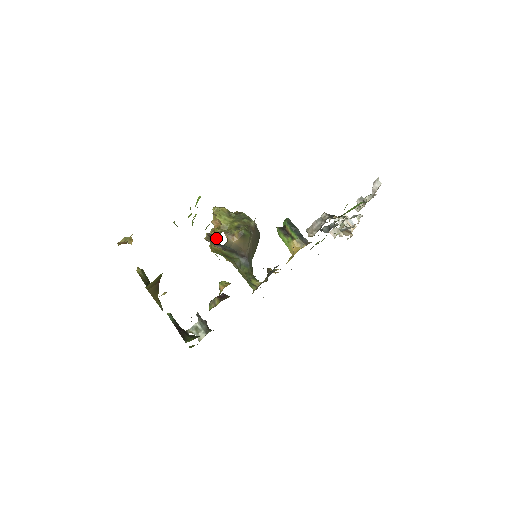
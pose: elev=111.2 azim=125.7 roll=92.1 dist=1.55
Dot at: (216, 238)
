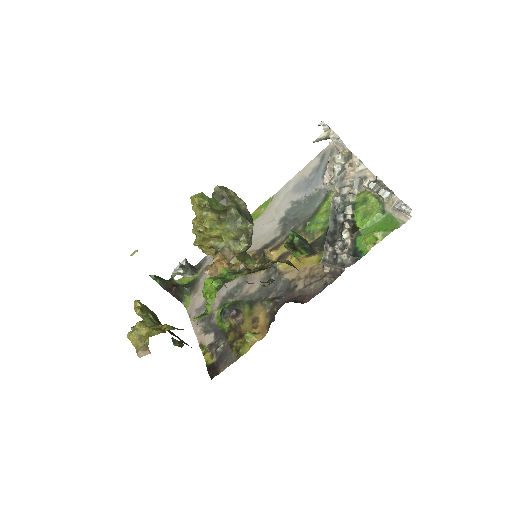
Dot at: occluded
